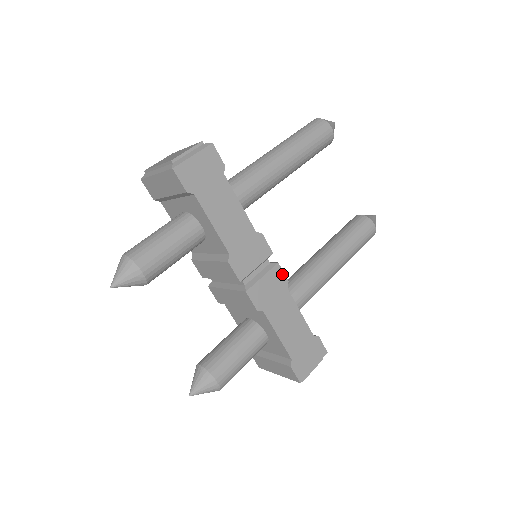
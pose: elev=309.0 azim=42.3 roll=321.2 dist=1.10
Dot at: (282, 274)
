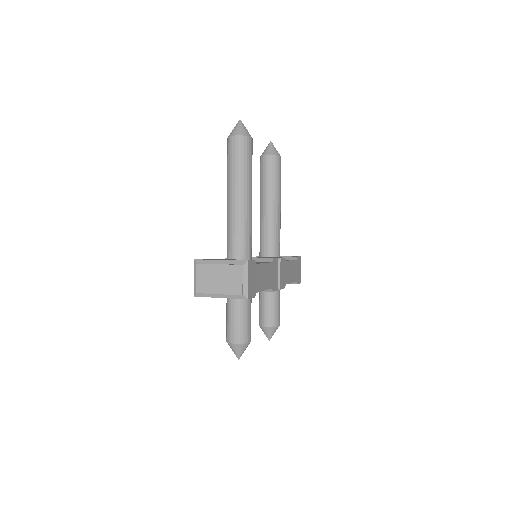
Dot at: (283, 259)
